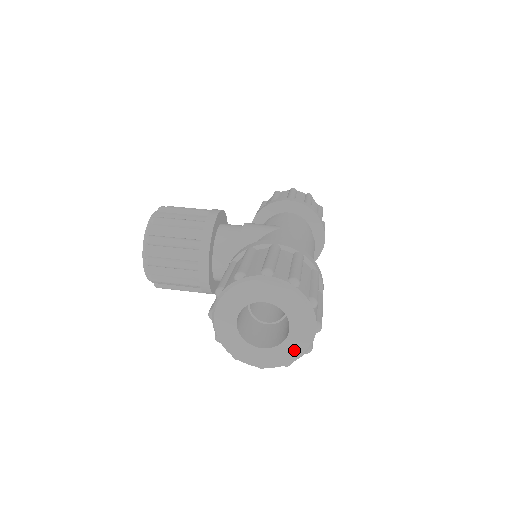
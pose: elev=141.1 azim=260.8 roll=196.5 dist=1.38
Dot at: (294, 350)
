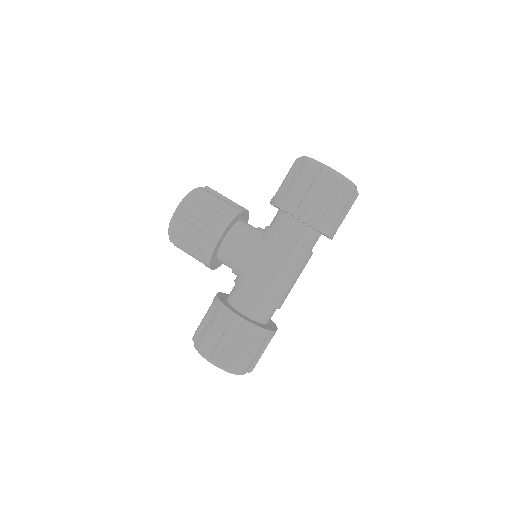
Dot at: occluded
